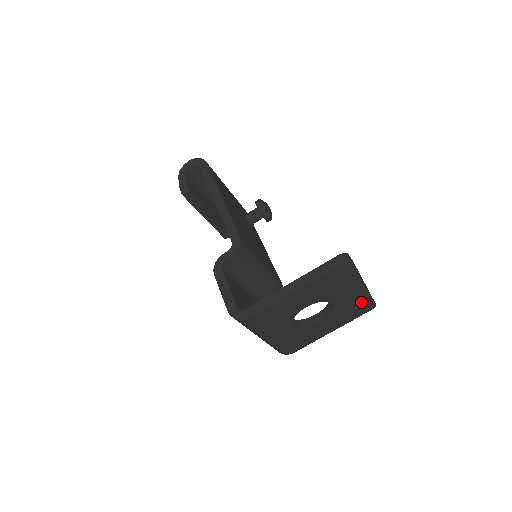
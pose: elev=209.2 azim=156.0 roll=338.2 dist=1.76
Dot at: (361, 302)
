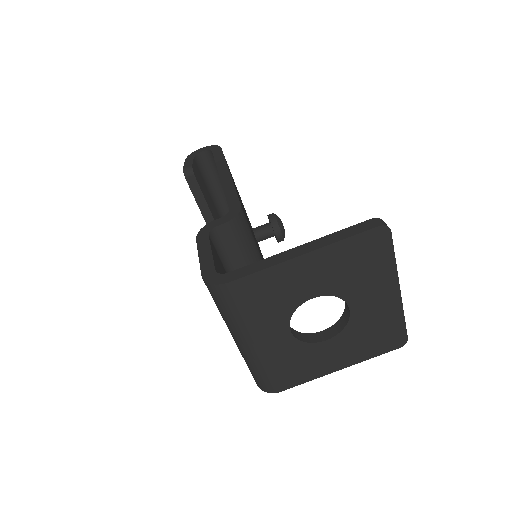
Dot at: (389, 324)
